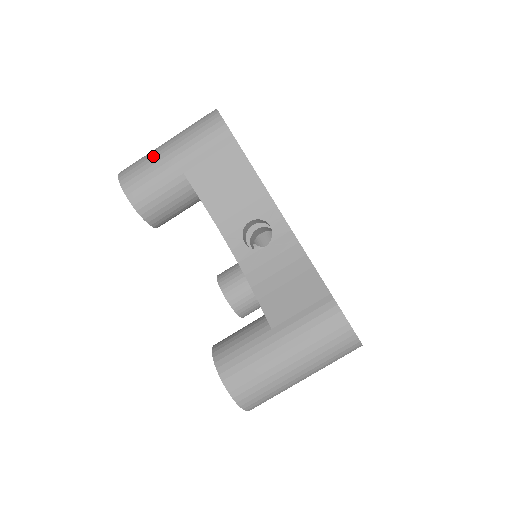
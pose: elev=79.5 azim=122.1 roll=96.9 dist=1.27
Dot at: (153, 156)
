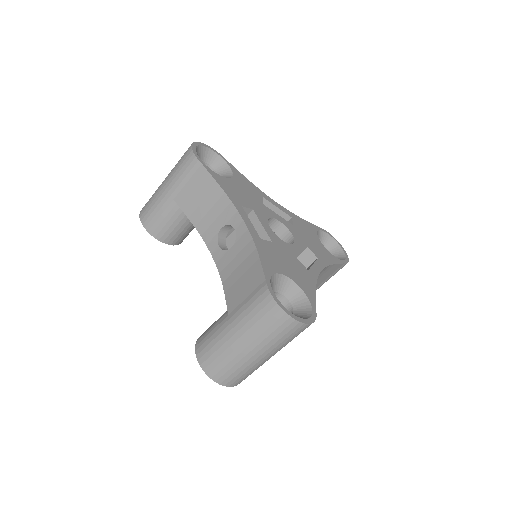
Dot at: (156, 191)
